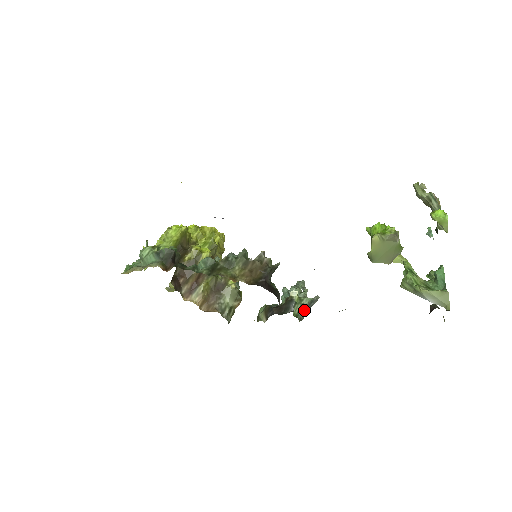
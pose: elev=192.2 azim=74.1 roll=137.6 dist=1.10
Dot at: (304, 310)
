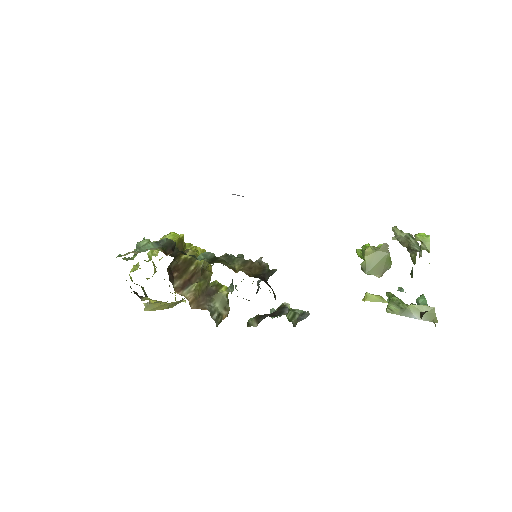
Dot at: (297, 318)
